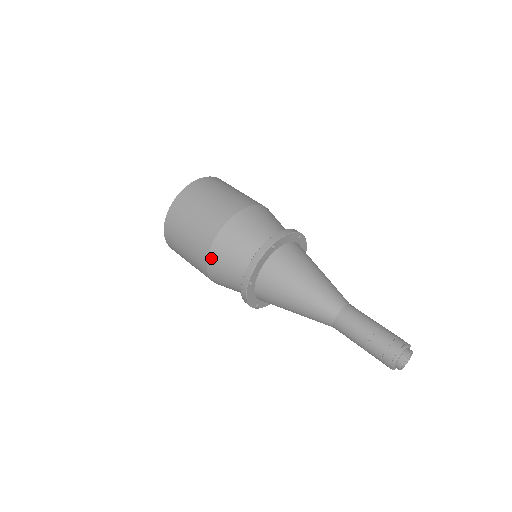
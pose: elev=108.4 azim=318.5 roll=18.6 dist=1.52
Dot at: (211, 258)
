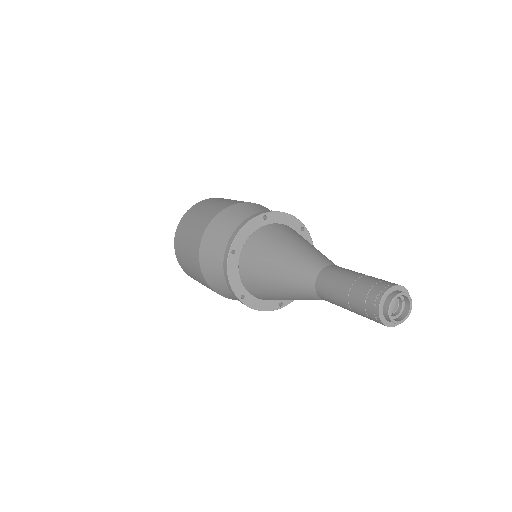
Dot at: (204, 240)
